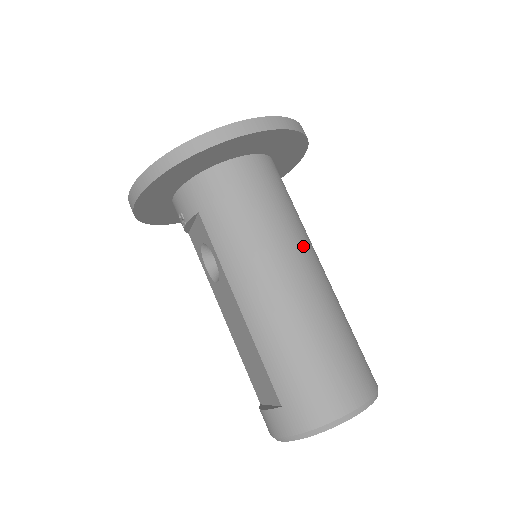
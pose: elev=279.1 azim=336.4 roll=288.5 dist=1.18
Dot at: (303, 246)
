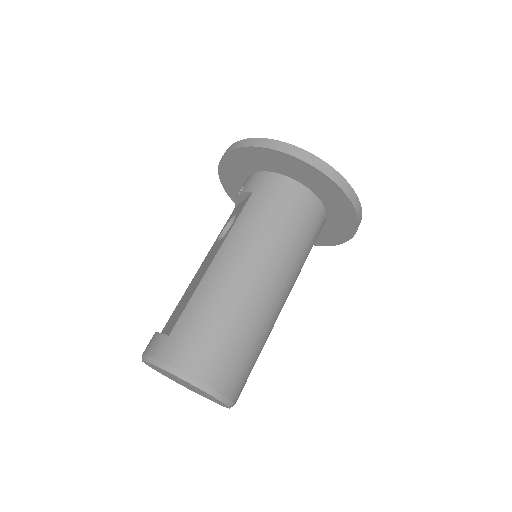
Dot at: (287, 271)
